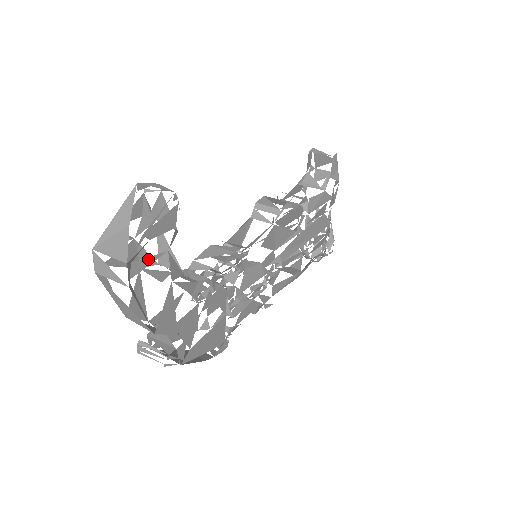
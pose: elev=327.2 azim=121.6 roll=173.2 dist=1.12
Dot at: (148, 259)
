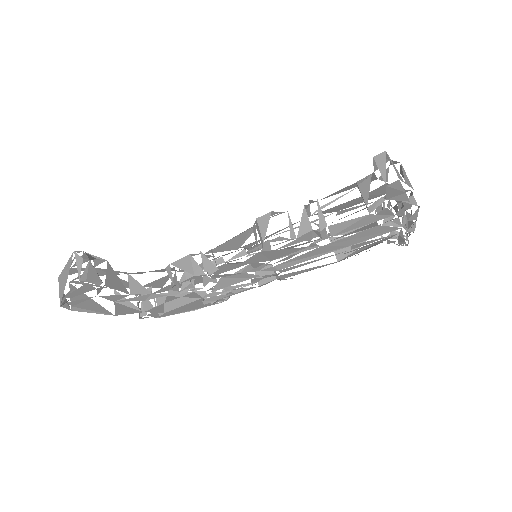
Dot at: (81, 300)
